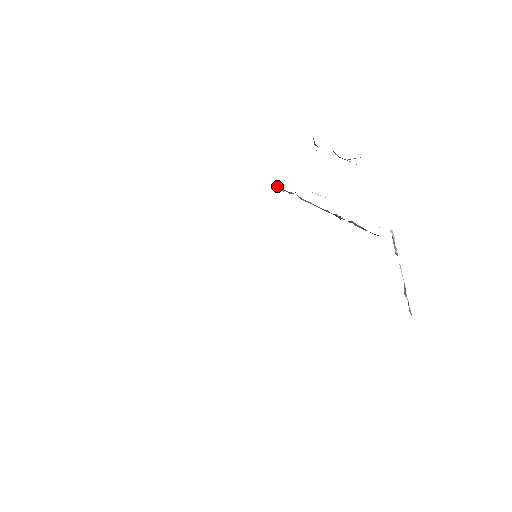
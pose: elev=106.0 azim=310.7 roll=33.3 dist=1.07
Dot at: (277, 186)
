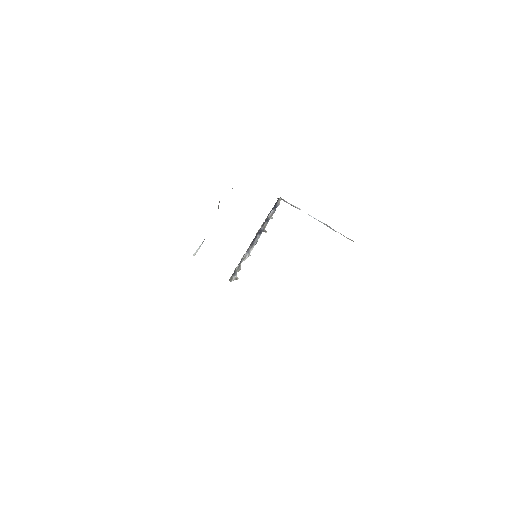
Dot at: (232, 278)
